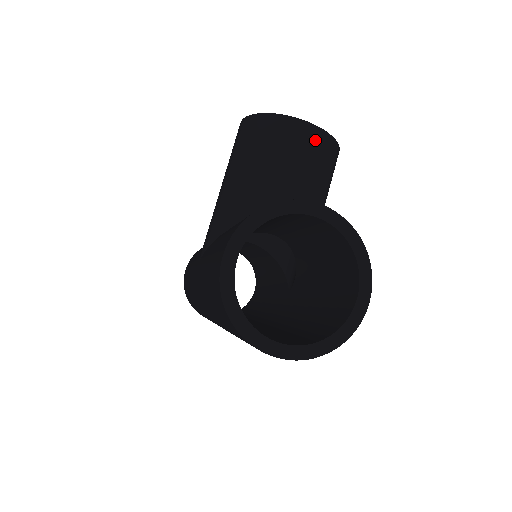
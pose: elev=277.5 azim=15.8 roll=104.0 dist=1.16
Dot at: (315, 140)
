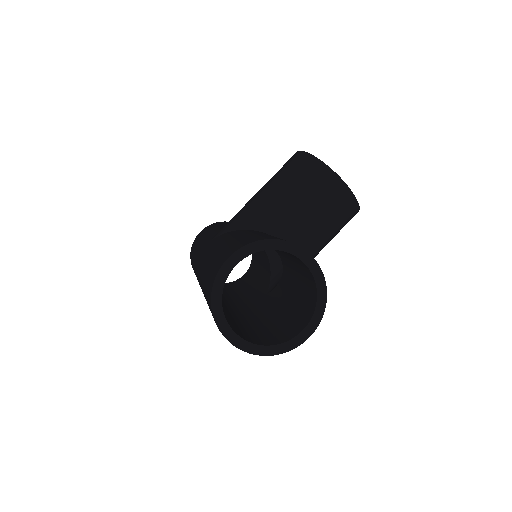
Dot at: (342, 197)
